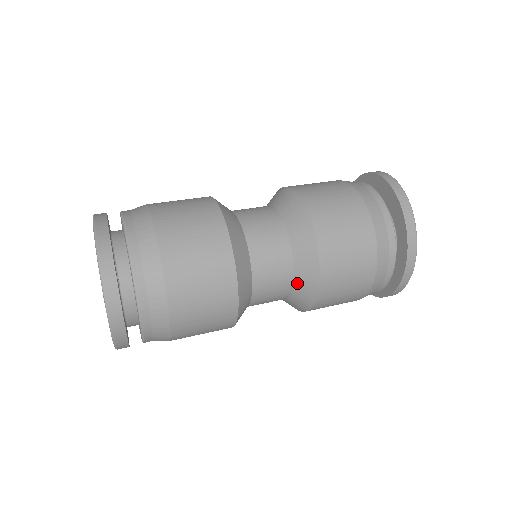
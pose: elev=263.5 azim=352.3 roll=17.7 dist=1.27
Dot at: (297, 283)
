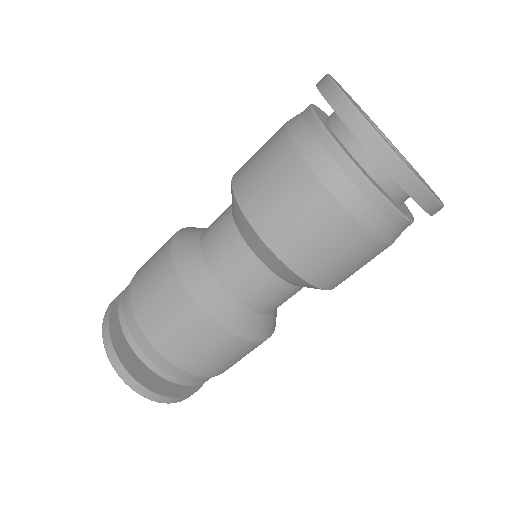
Dot at: (296, 285)
